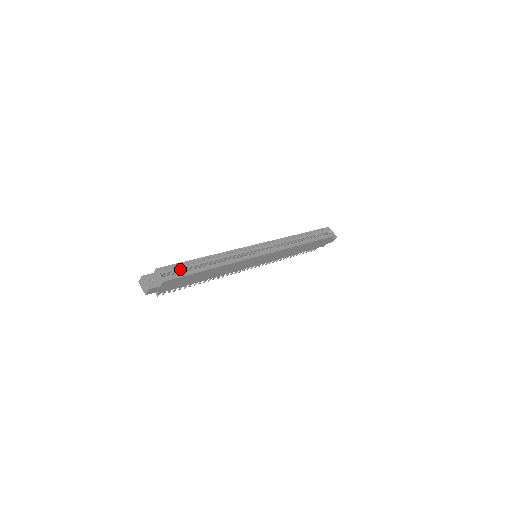
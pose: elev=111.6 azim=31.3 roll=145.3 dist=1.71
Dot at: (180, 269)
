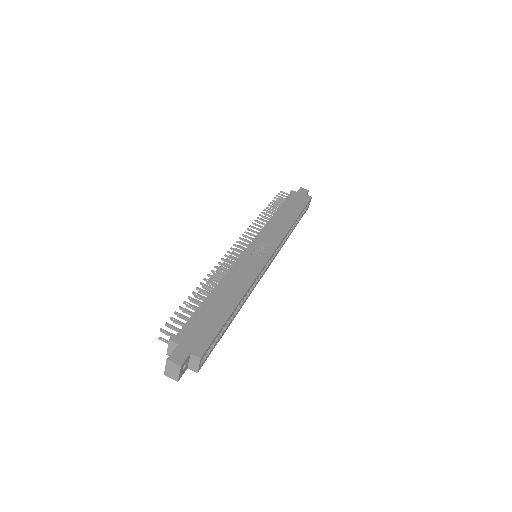
Dot at: occluded
